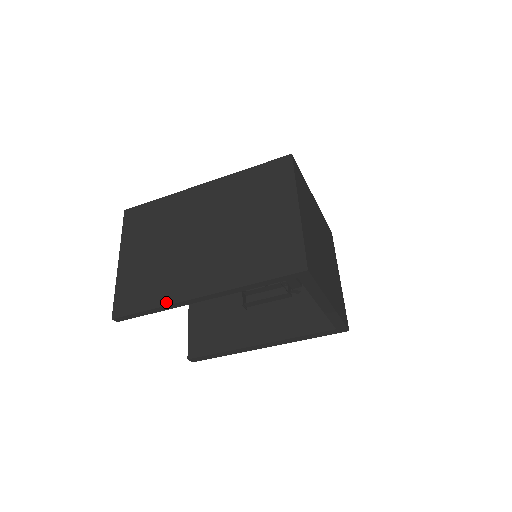
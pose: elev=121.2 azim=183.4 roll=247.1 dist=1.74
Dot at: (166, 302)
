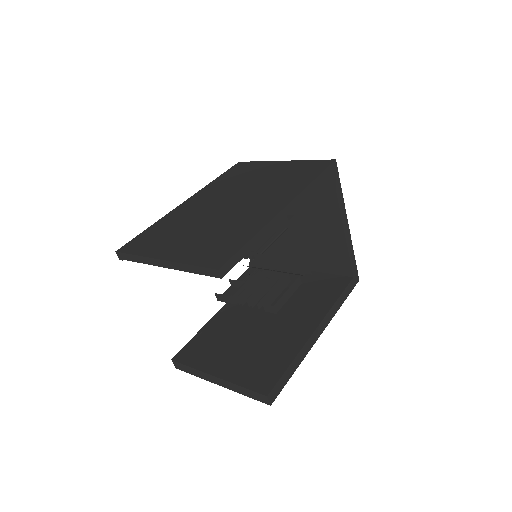
Dot at: (259, 227)
